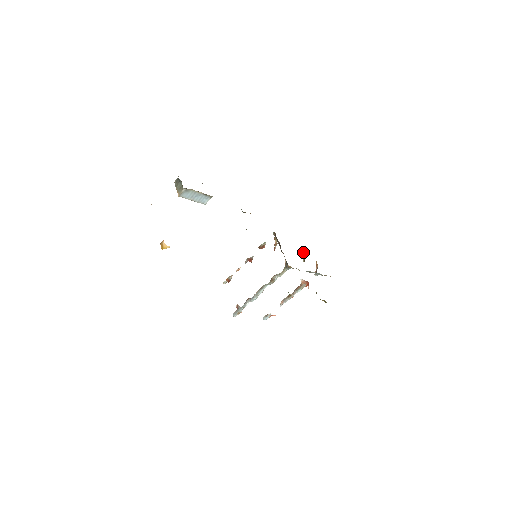
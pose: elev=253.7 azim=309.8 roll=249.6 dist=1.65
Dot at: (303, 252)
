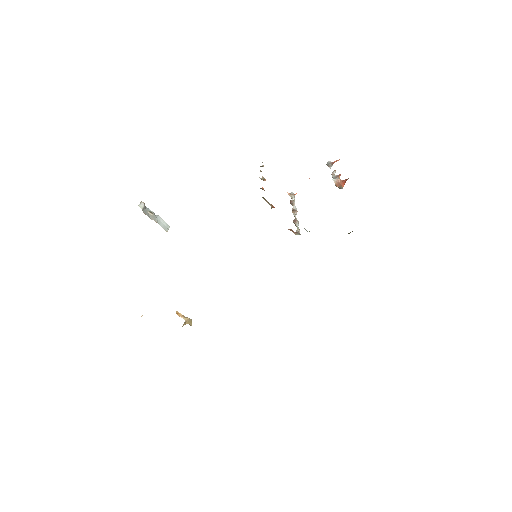
Dot at: occluded
